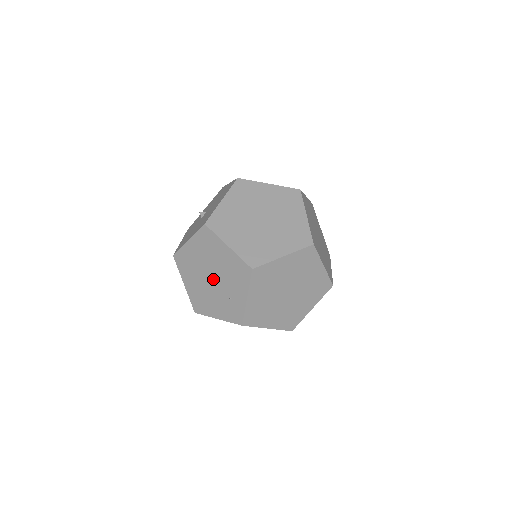
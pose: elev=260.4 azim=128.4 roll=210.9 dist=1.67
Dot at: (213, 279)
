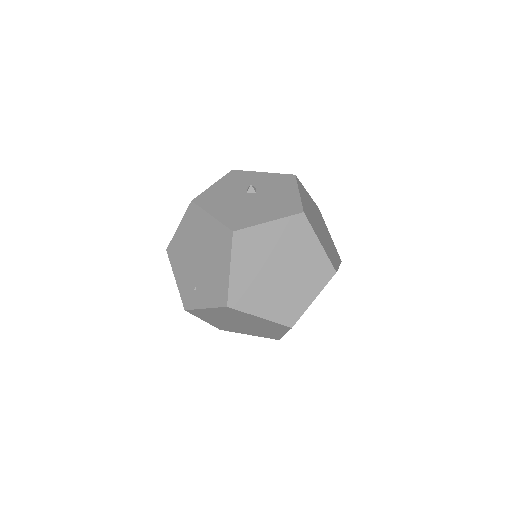
Dot at: (199, 262)
